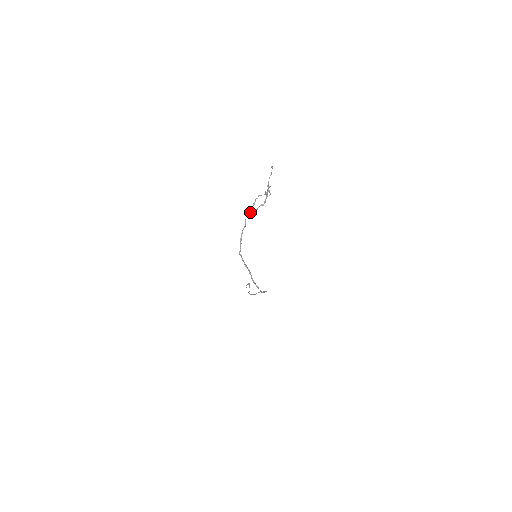
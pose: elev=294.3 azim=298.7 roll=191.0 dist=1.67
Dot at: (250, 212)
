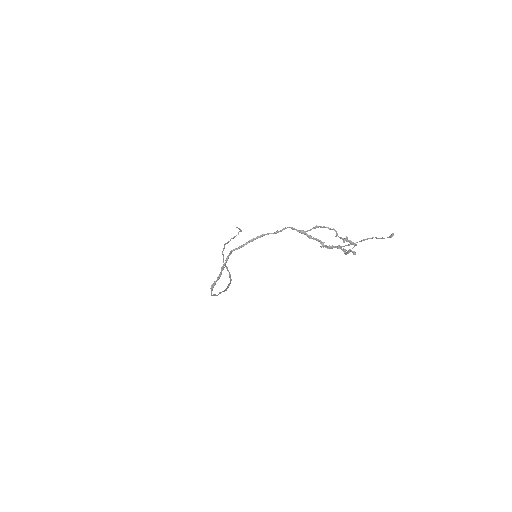
Dot at: (300, 230)
